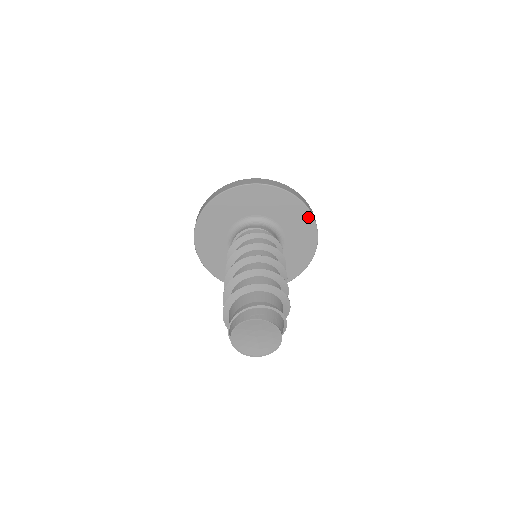
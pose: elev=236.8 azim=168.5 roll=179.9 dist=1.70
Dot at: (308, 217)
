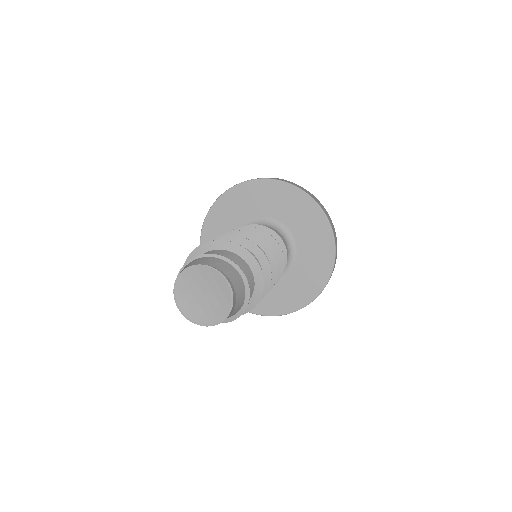
Dot at: (308, 201)
